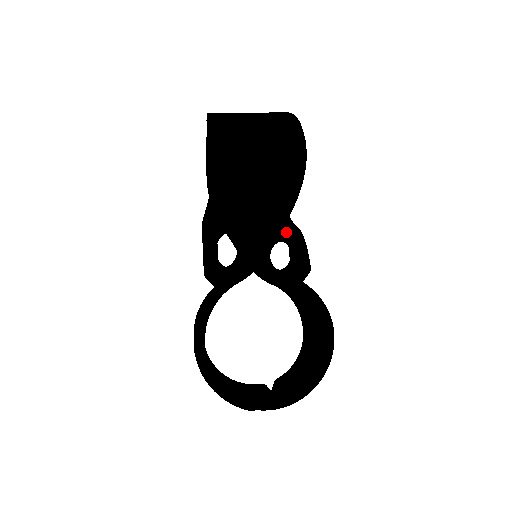
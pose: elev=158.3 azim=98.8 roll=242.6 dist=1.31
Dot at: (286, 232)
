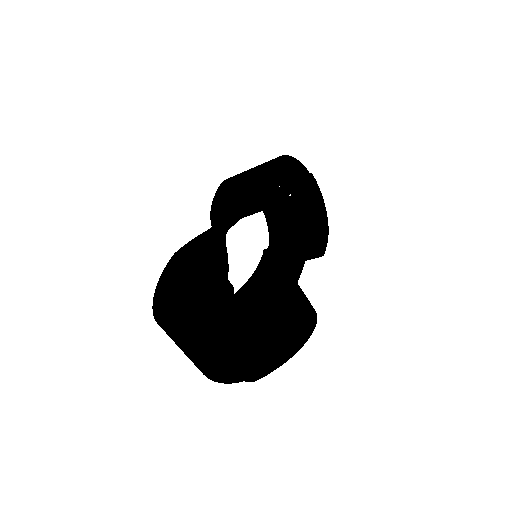
Dot at: occluded
